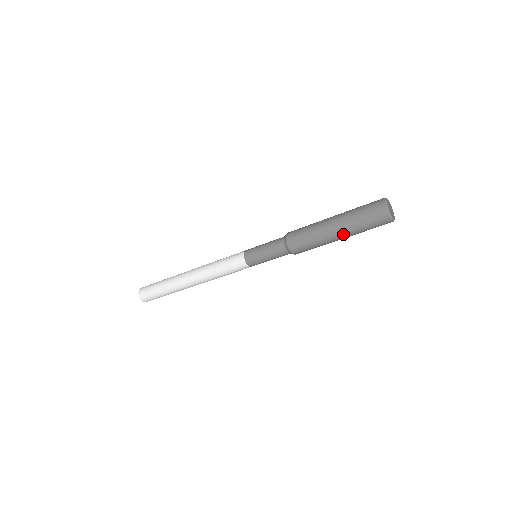
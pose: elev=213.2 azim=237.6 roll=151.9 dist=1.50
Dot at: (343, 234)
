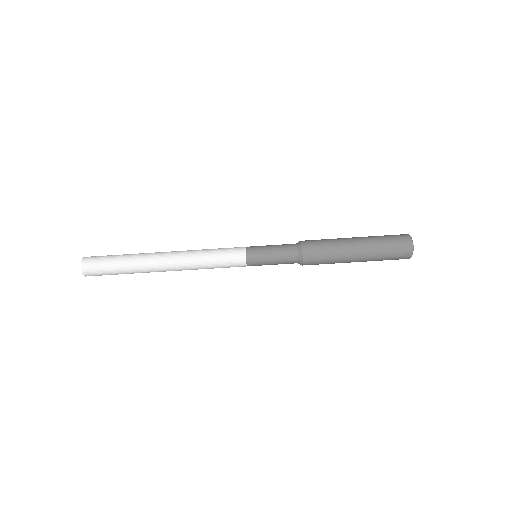
Dot at: (363, 258)
